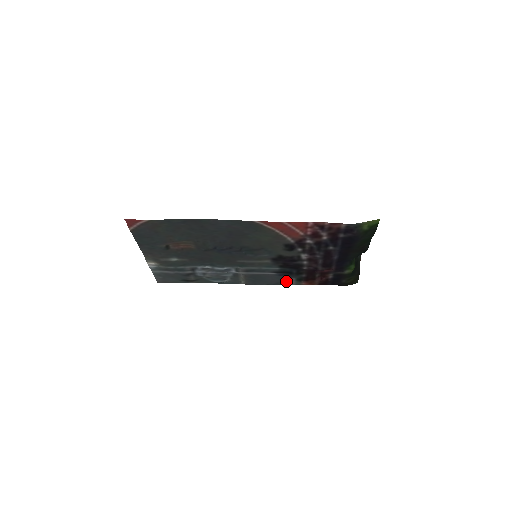
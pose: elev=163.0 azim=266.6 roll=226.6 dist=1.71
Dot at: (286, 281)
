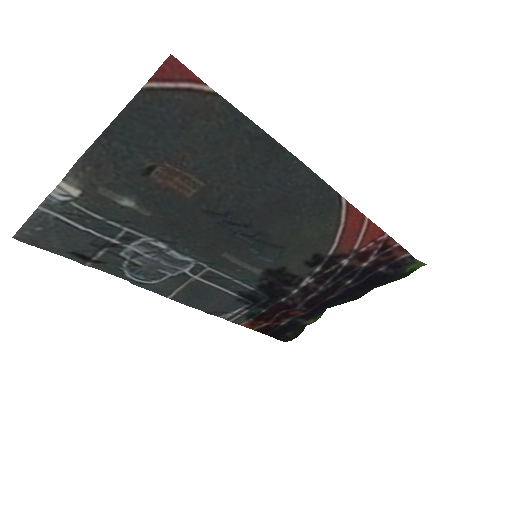
Dot at: (230, 312)
